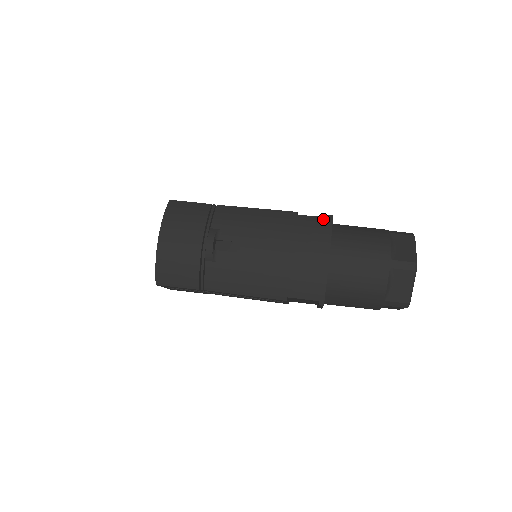
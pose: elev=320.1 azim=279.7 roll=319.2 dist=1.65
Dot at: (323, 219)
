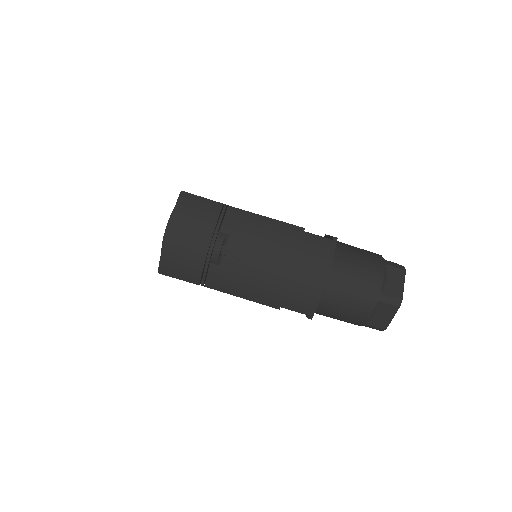
Dot at: (328, 241)
